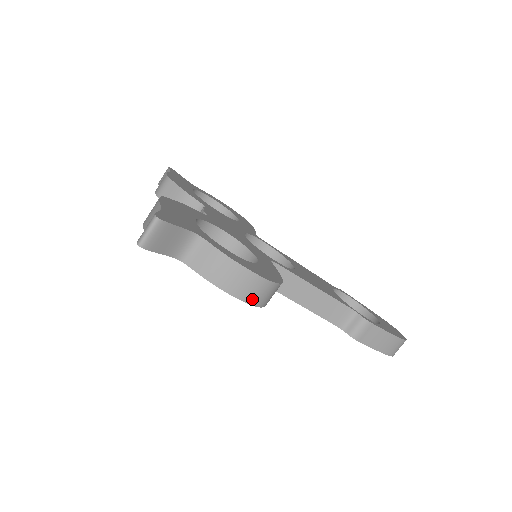
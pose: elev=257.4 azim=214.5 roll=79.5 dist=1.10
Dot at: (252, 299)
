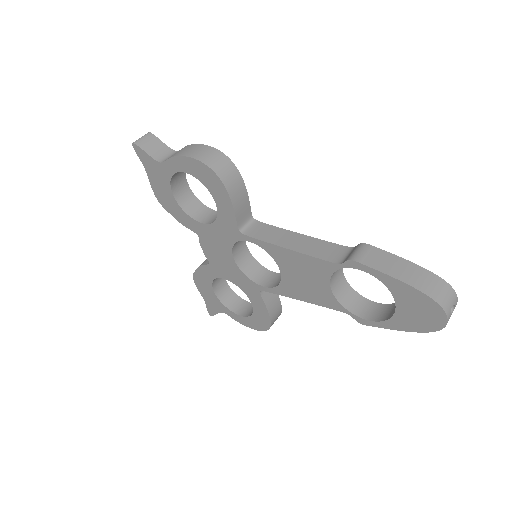
Dot at: (203, 159)
